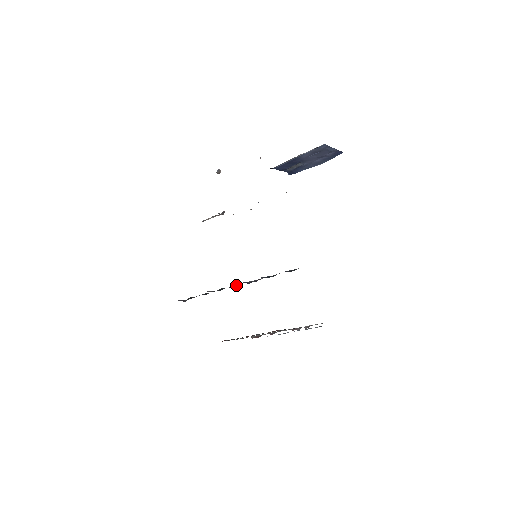
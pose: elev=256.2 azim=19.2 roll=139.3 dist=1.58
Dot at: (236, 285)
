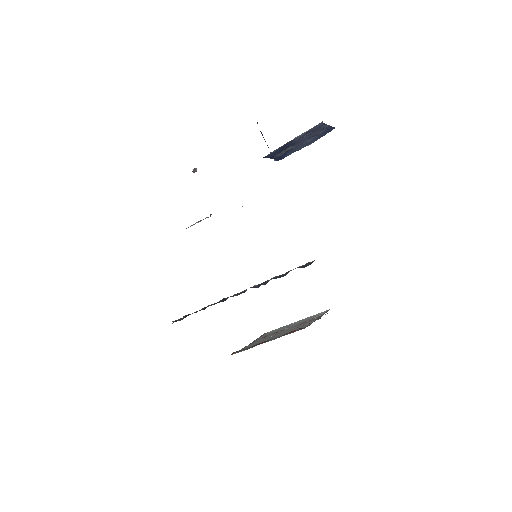
Dot at: (240, 292)
